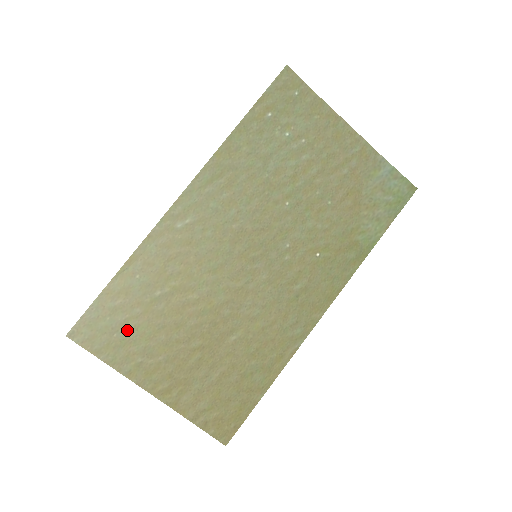
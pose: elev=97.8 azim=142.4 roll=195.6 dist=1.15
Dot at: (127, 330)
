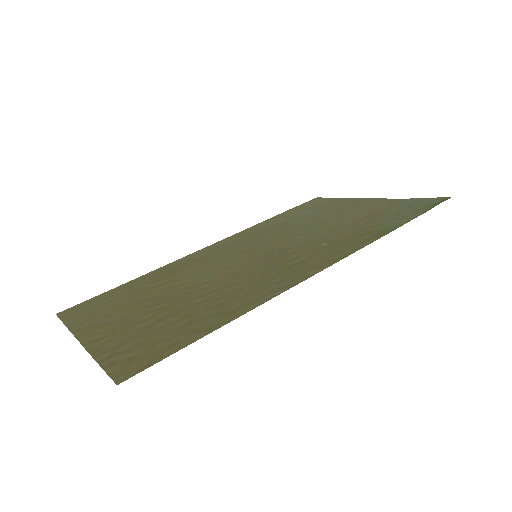
Dot at: (105, 306)
